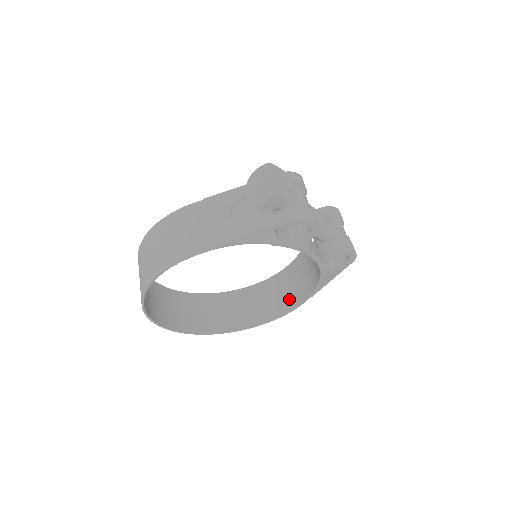
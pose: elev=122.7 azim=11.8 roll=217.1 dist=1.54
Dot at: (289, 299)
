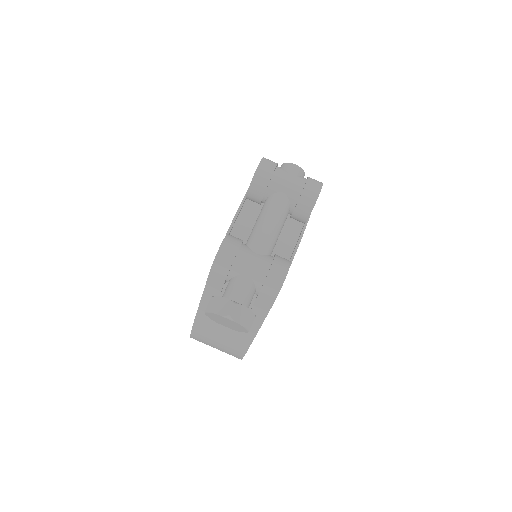
Dot at: occluded
